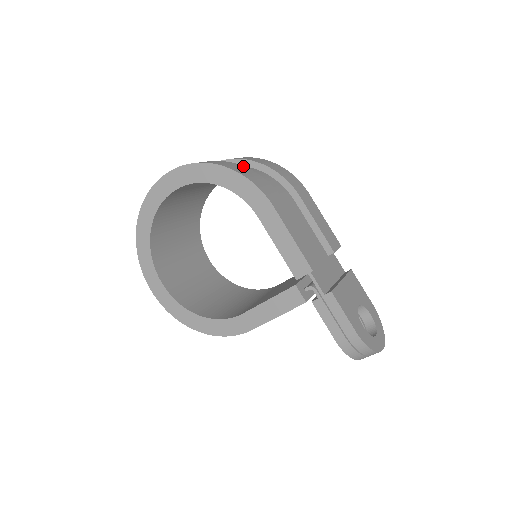
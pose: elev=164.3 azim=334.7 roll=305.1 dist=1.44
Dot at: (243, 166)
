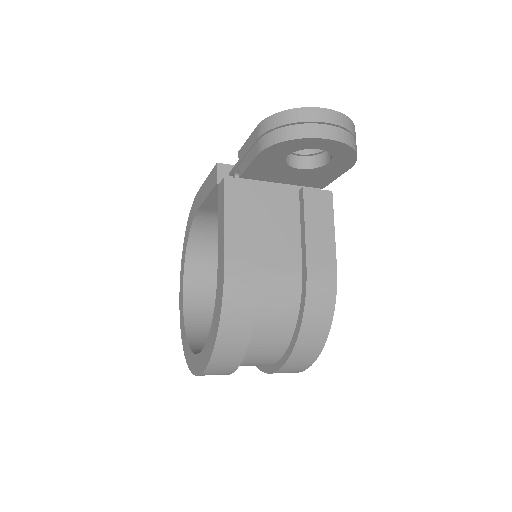
Dot at: occluded
